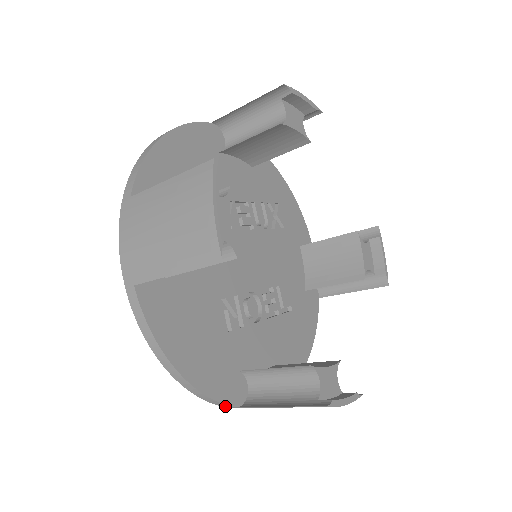
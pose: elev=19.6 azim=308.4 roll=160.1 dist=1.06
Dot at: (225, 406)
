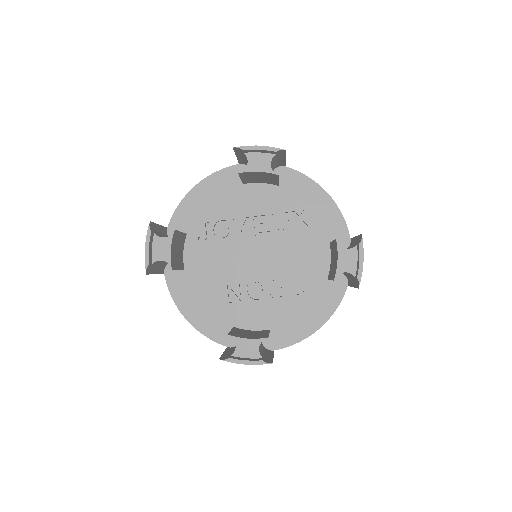
Dot at: (224, 345)
